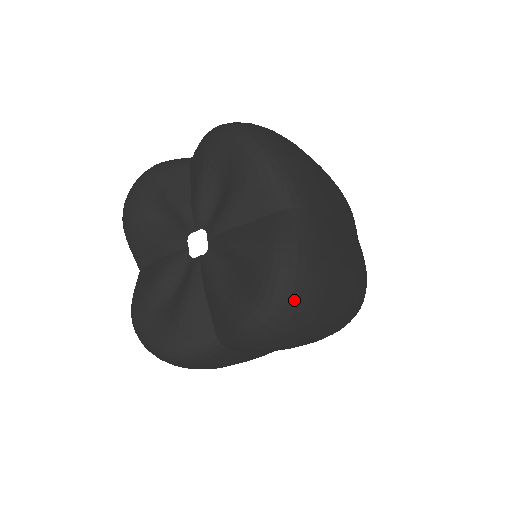
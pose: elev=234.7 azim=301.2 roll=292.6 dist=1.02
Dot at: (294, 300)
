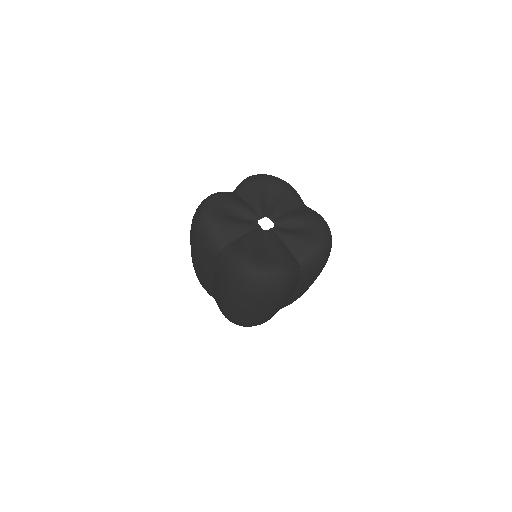
Dot at: occluded
